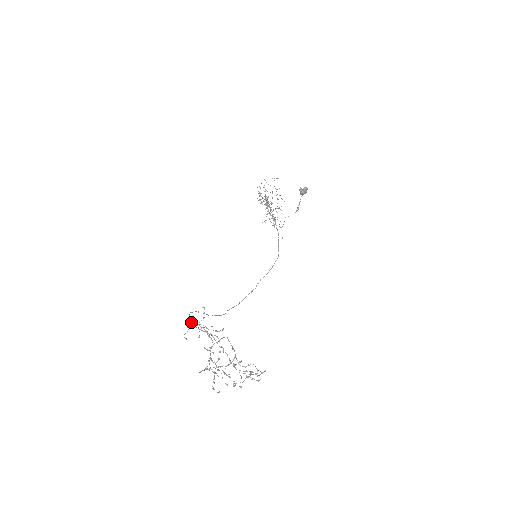
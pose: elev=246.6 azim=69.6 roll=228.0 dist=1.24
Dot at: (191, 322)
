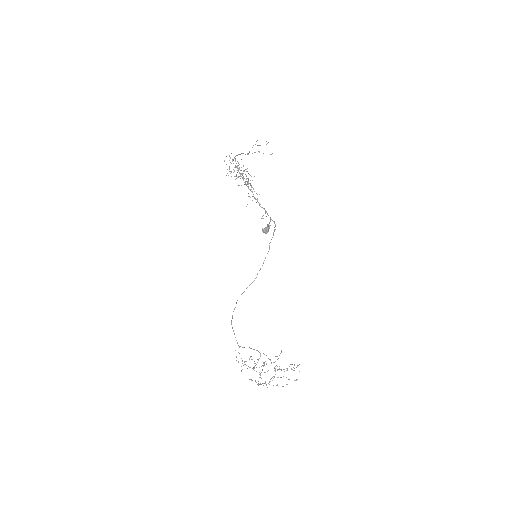
Dot at: (236, 340)
